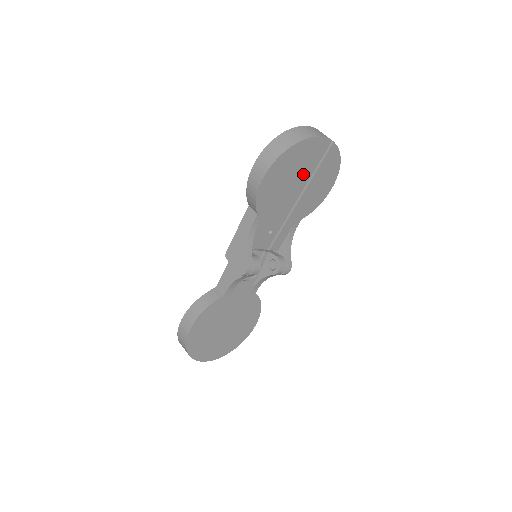
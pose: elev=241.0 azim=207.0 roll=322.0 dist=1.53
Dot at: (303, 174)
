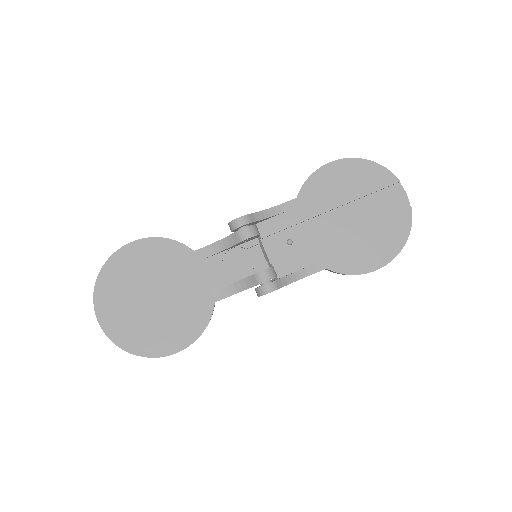
Dot at: (363, 212)
